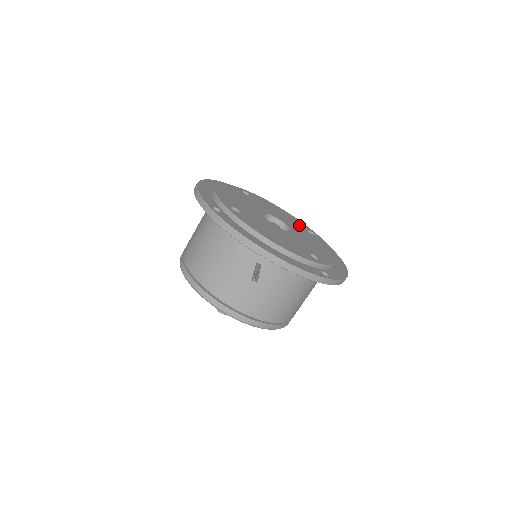
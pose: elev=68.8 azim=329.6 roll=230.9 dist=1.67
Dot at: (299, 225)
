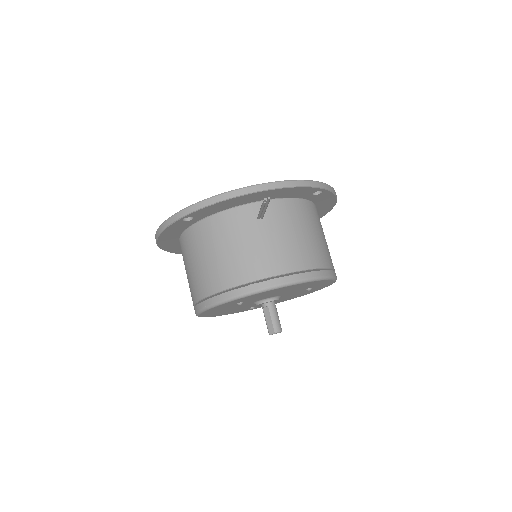
Dot at: occluded
